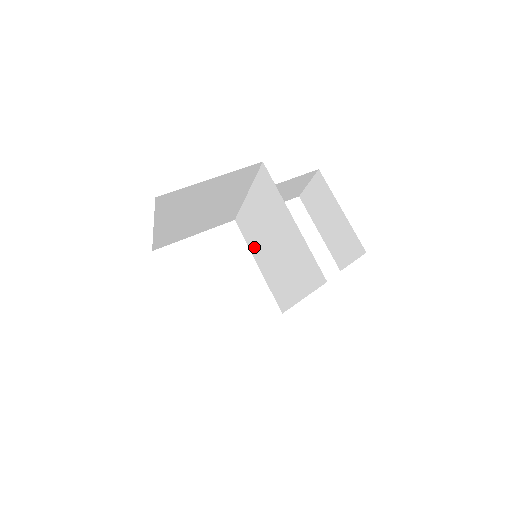
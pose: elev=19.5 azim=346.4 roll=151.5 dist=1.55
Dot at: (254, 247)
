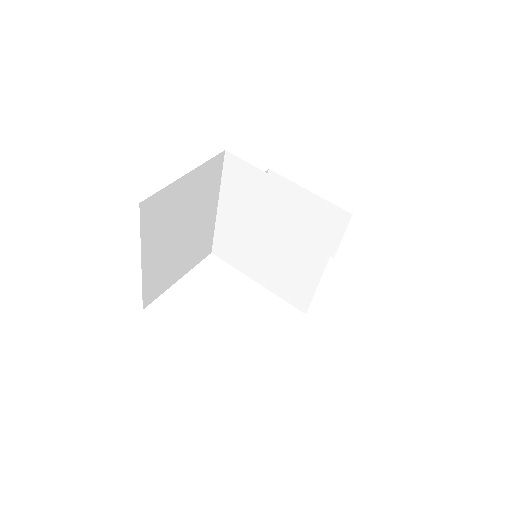
Dot at: (245, 263)
